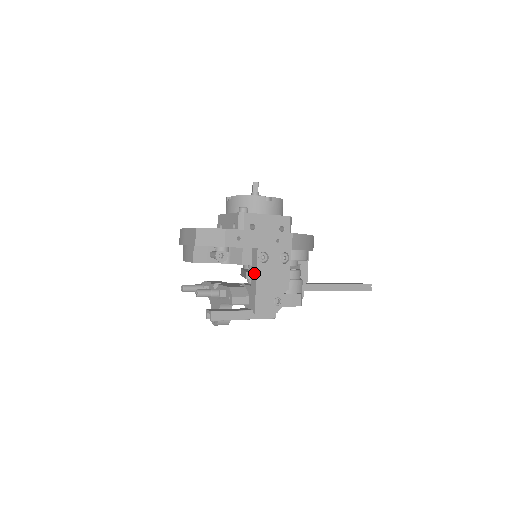
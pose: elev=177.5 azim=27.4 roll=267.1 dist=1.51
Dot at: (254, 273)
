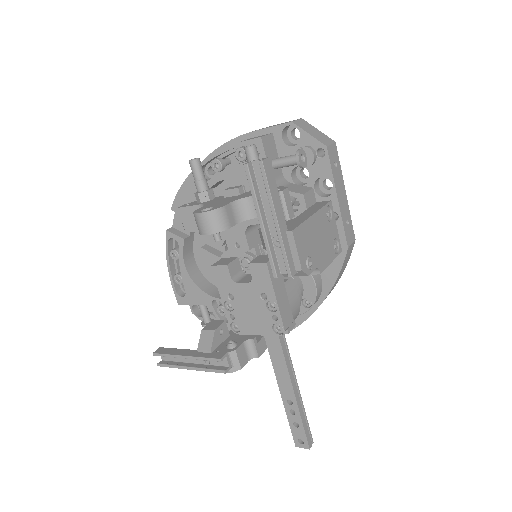
Dot at: (312, 211)
